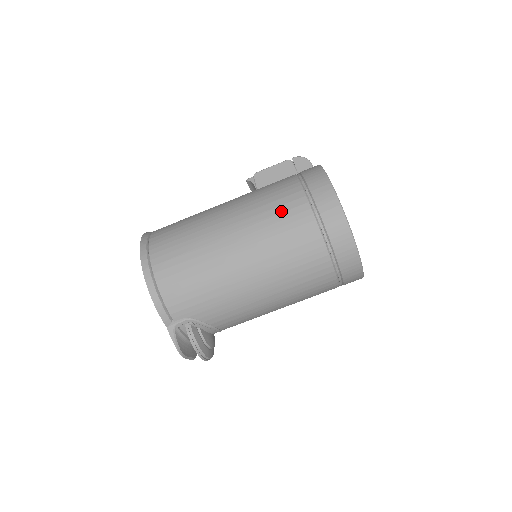
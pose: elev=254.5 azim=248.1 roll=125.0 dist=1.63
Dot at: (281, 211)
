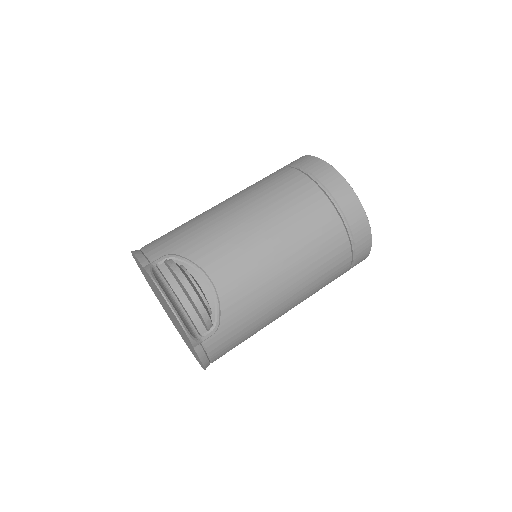
Dot at: occluded
